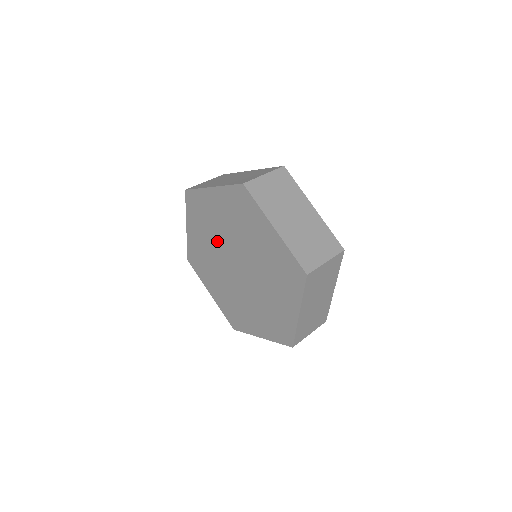
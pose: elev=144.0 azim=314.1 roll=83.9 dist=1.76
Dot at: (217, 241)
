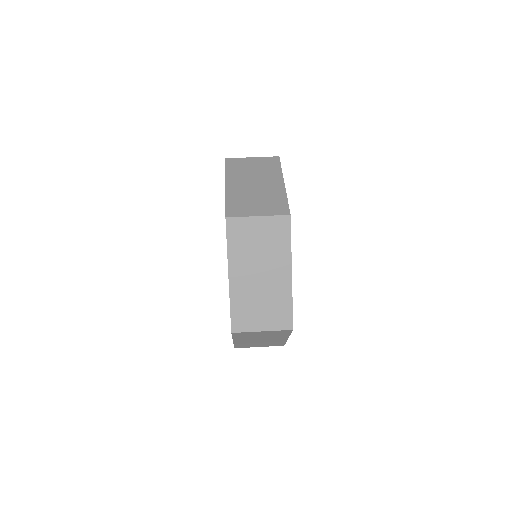
Dot at: occluded
